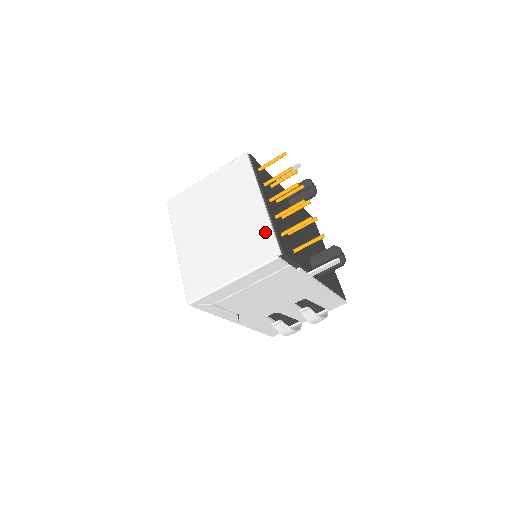
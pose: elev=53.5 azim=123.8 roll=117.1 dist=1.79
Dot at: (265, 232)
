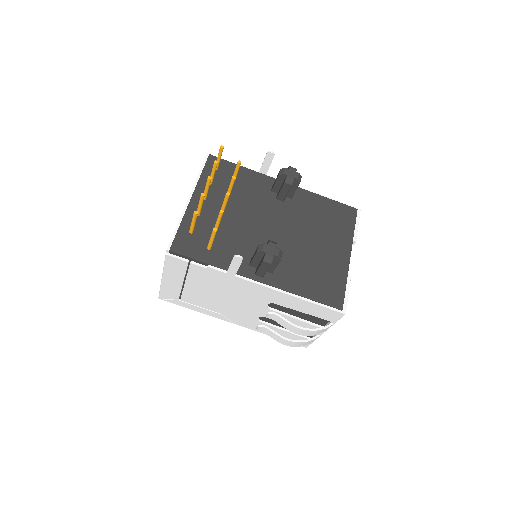
Dot at: occluded
